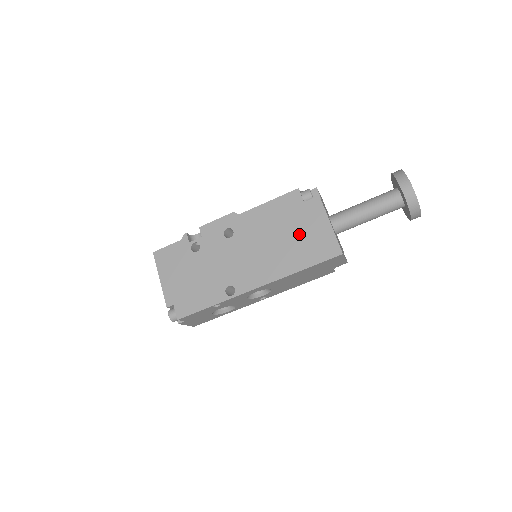
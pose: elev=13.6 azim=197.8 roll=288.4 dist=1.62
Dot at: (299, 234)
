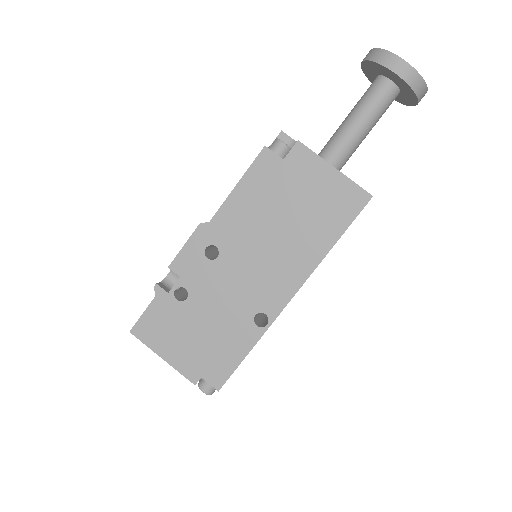
Dot at: (303, 203)
